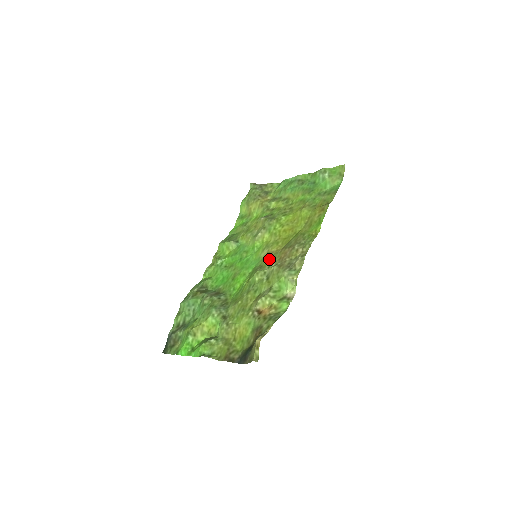
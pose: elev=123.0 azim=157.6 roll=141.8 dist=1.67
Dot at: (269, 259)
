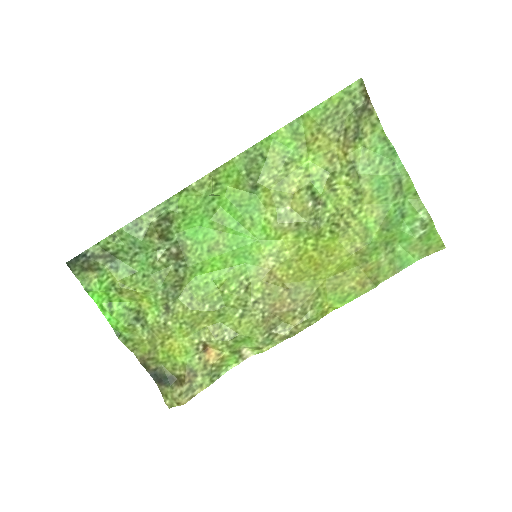
Dot at: (263, 288)
